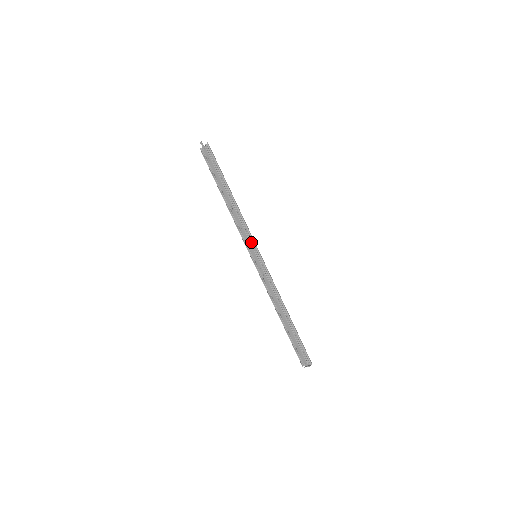
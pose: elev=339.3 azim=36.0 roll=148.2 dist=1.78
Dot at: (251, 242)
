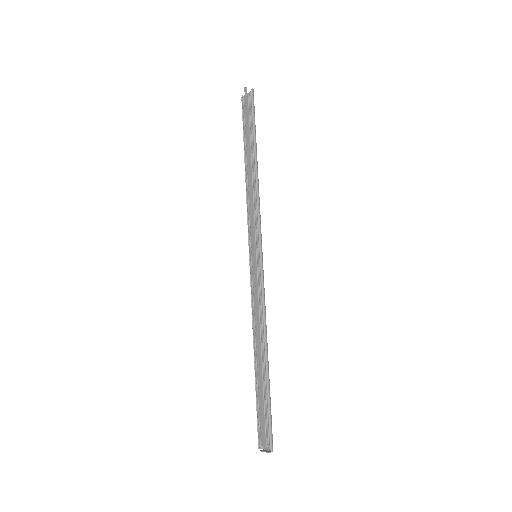
Dot at: (257, 234)
